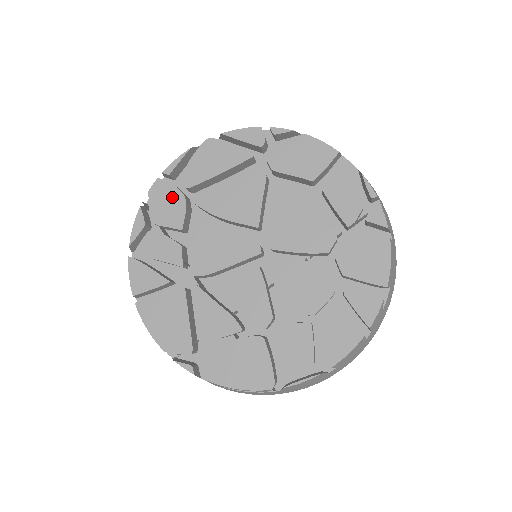
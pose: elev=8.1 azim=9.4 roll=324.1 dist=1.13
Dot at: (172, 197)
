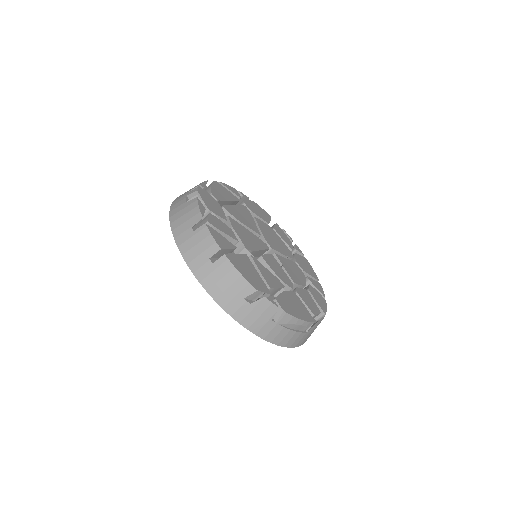
Dot at: (213, 200)
